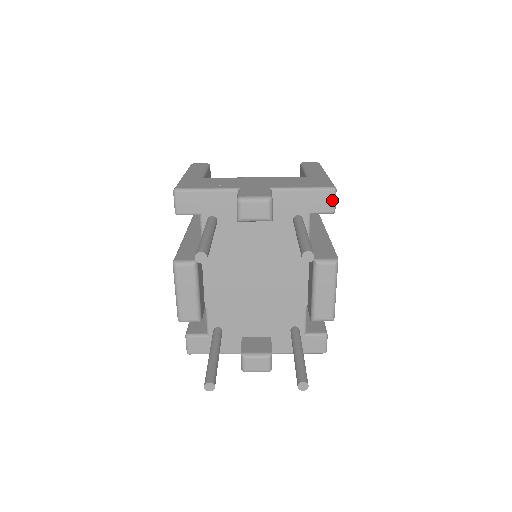
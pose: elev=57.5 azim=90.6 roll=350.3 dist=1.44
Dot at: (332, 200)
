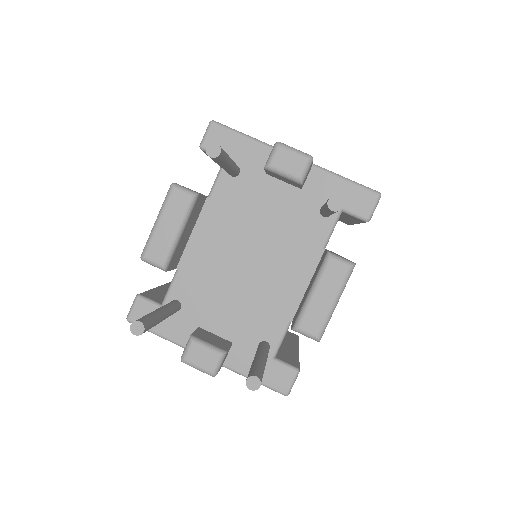
Dot at: (372, 205)
